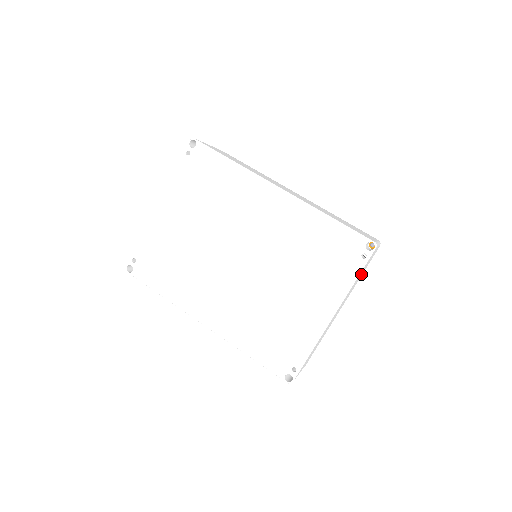
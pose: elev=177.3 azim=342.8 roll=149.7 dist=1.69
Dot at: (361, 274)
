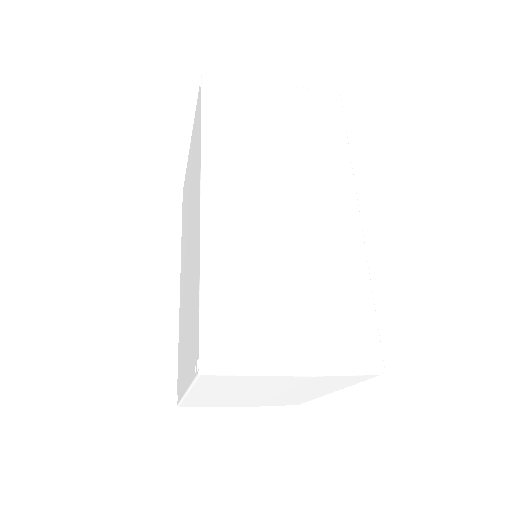
Dot at: (262, 384)
